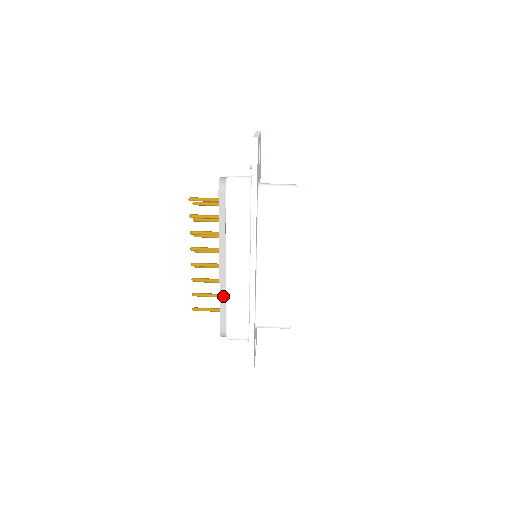
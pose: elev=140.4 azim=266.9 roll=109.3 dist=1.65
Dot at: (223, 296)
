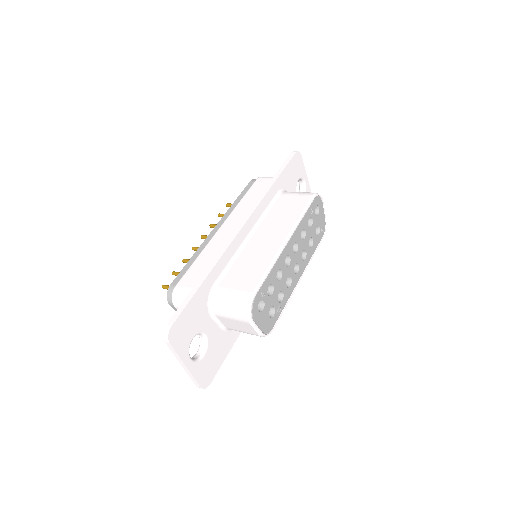
Dot at: (199, 252)
